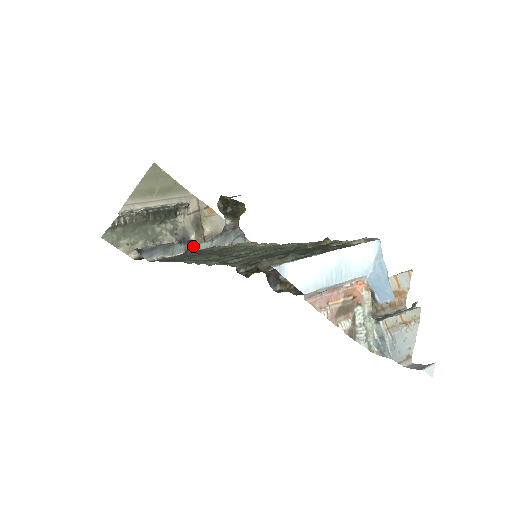
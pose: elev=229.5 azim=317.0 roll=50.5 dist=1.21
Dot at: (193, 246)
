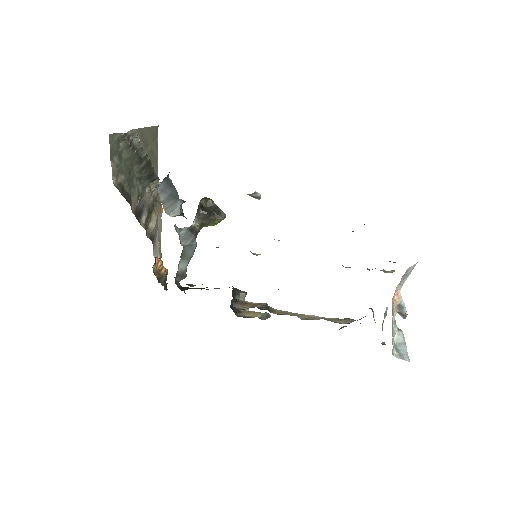
Dot at: (184, 216)
